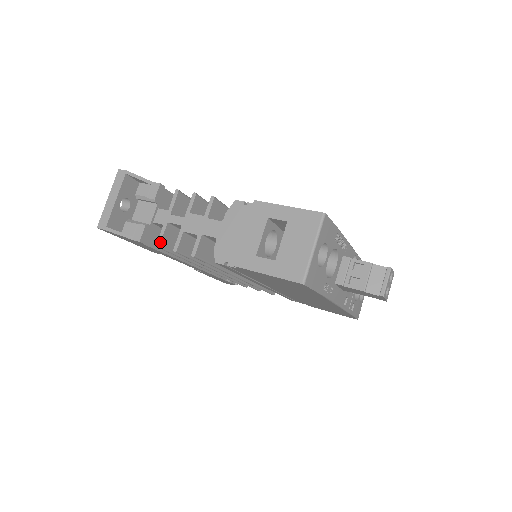
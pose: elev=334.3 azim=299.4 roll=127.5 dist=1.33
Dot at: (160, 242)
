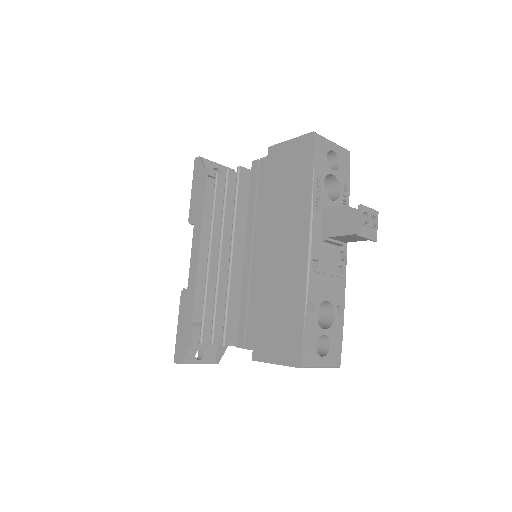
Dot at: (220, 174)
